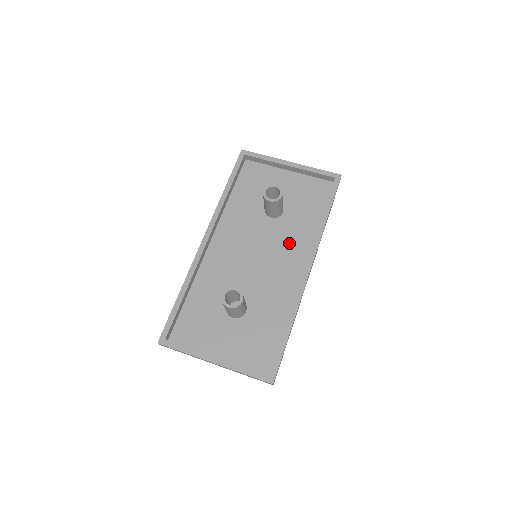
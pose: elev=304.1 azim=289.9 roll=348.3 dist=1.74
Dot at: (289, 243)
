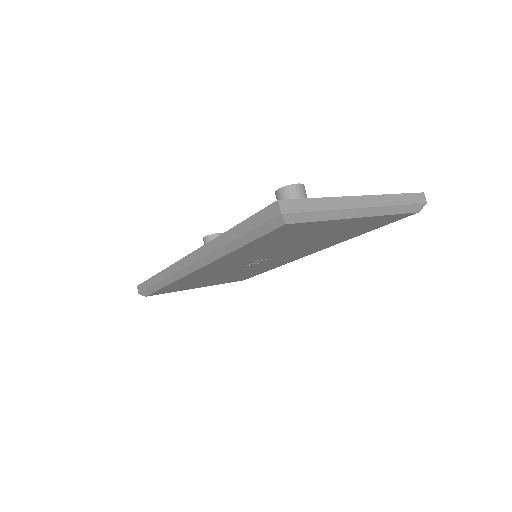
Dot at: occluded
